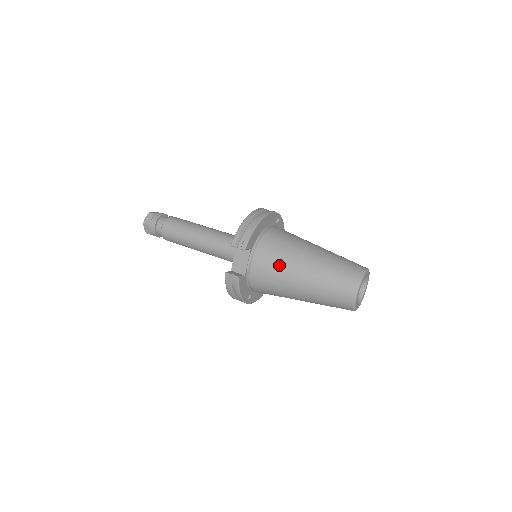
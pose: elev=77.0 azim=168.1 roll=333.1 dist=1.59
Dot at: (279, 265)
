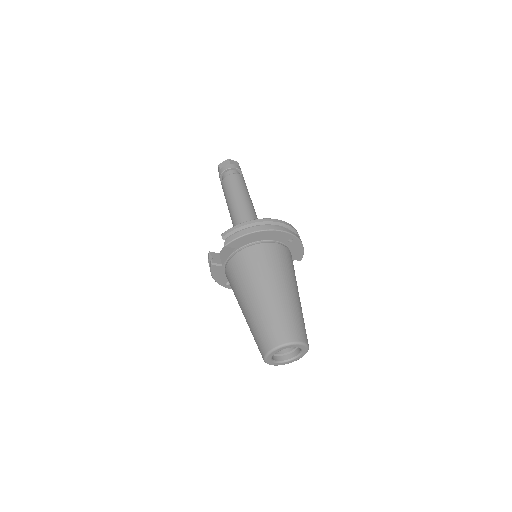
Dot at: (242, 279)
